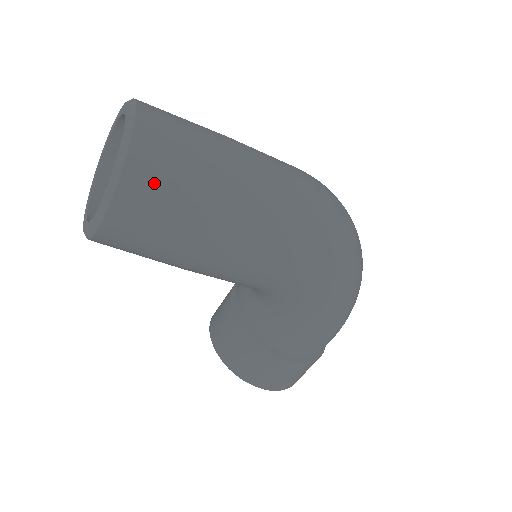
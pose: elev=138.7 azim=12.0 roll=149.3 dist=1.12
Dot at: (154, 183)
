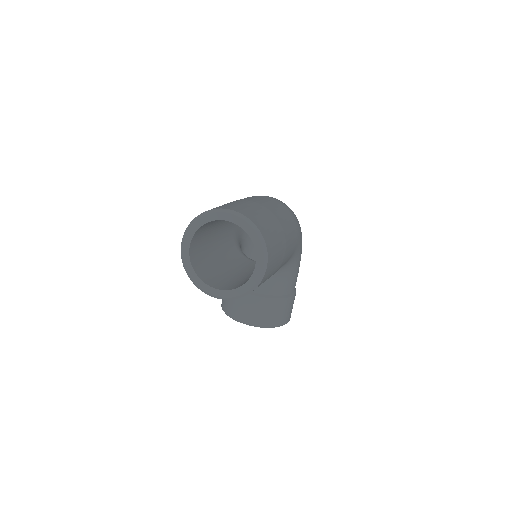
Dot at: (271, 239)
